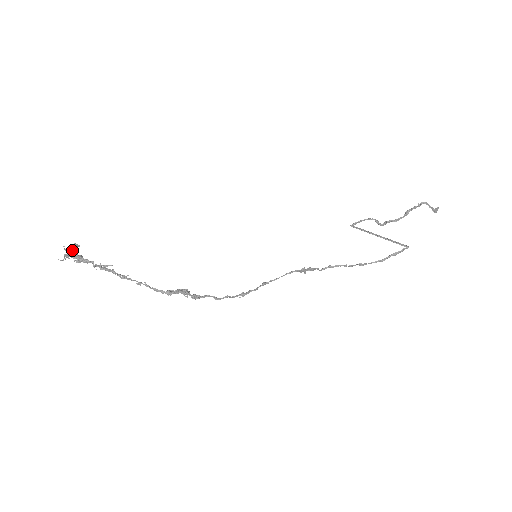
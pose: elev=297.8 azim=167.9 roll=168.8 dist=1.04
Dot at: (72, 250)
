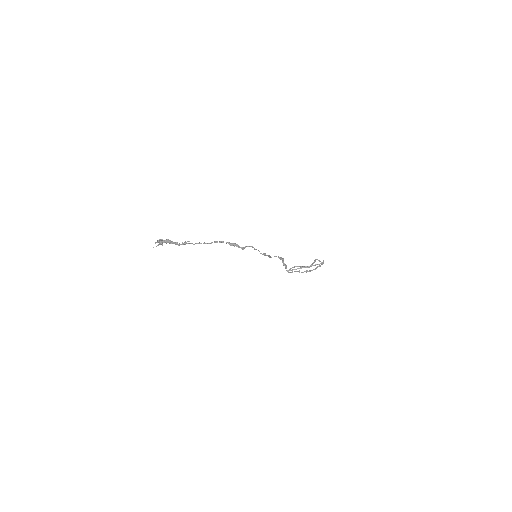
Dot at: occluded
